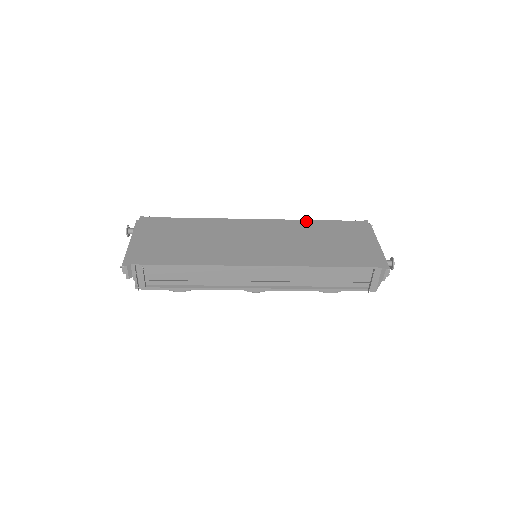
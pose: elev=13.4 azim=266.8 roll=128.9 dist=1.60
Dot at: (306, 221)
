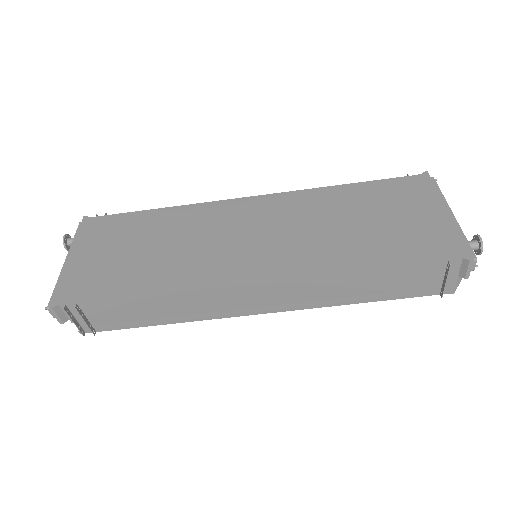
Dot at: (329, 188)
